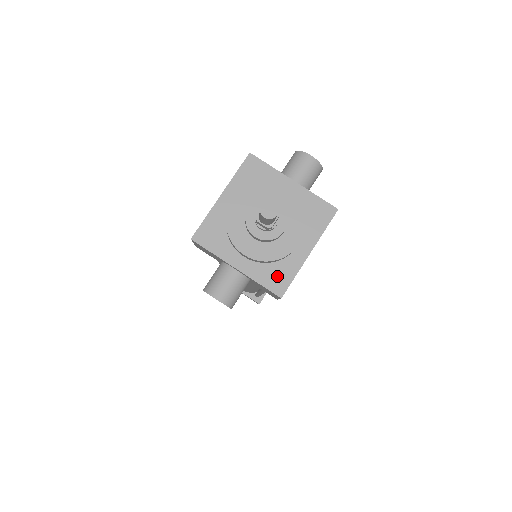
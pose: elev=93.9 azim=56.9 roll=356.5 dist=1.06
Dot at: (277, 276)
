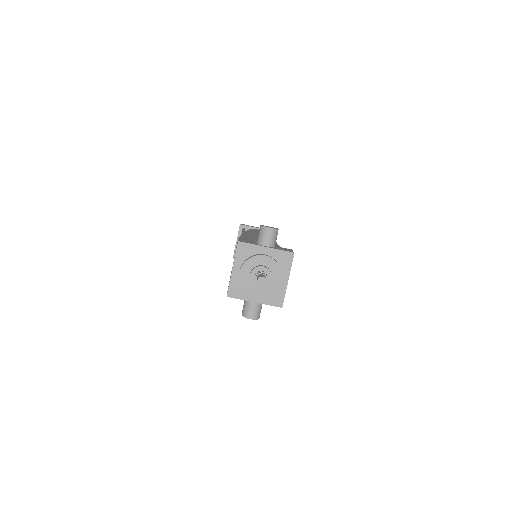
Dot at: (276, 298)
